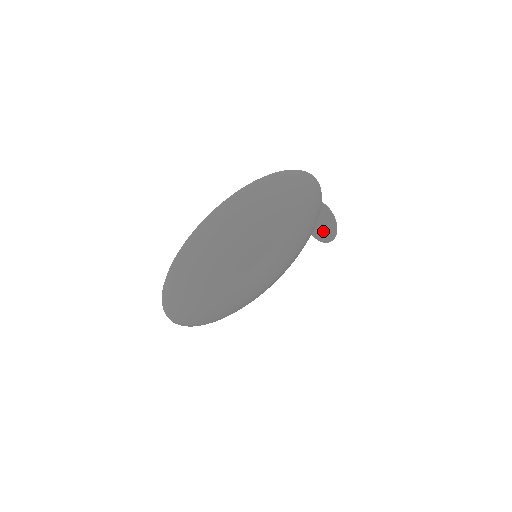
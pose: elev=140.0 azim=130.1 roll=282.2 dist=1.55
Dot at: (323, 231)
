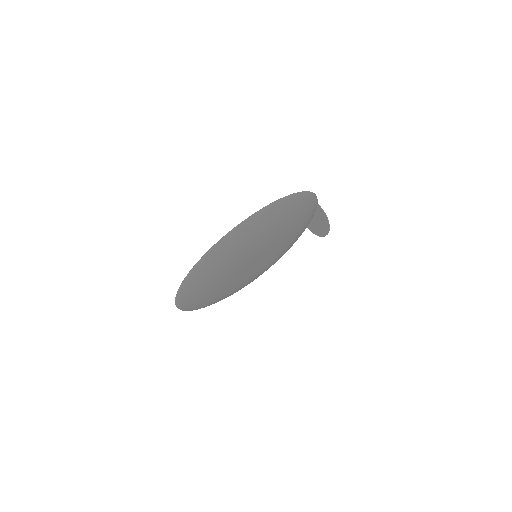
Dot at: (317, 227)
